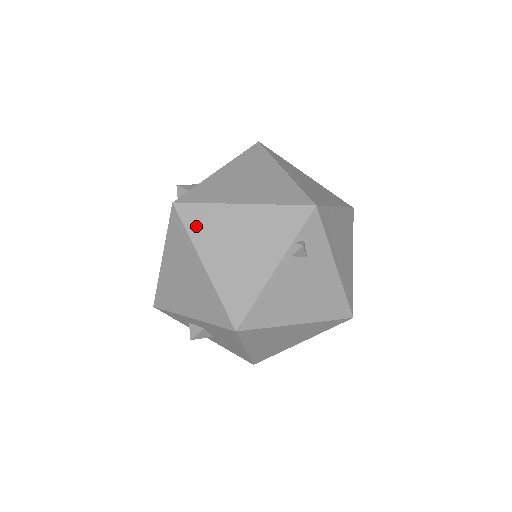
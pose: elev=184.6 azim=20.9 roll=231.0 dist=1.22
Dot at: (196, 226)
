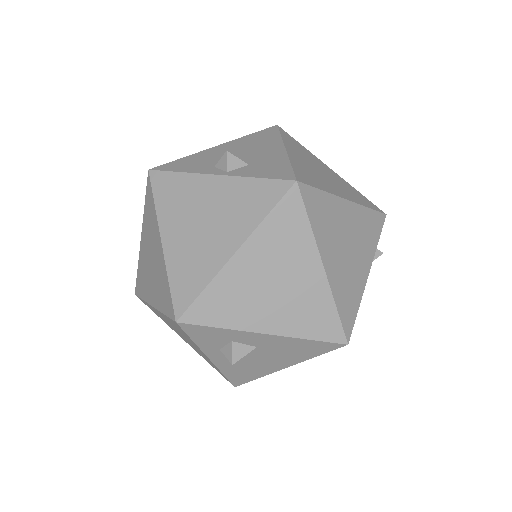
Dot at: (317, 217)
